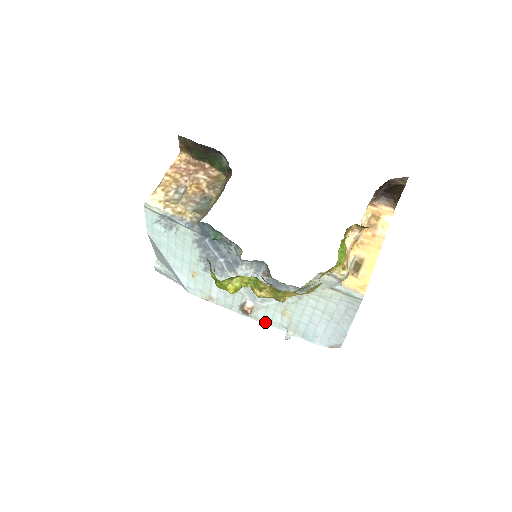
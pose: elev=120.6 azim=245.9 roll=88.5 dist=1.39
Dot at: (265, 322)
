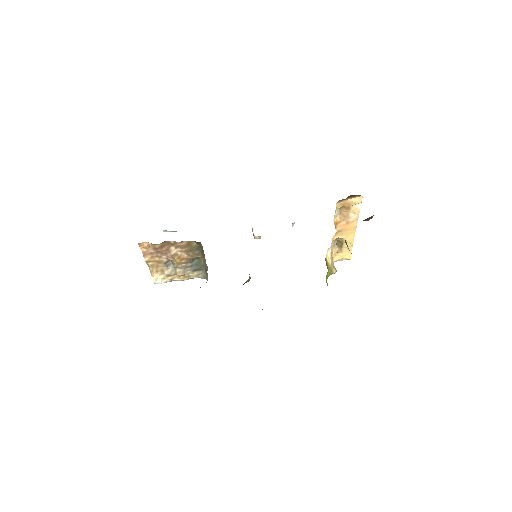
Dot at: occluded
